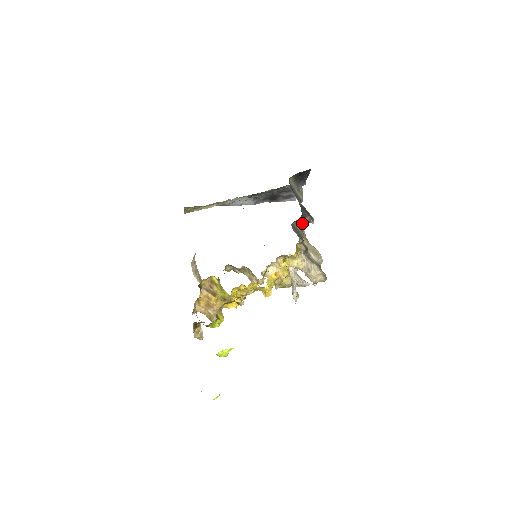
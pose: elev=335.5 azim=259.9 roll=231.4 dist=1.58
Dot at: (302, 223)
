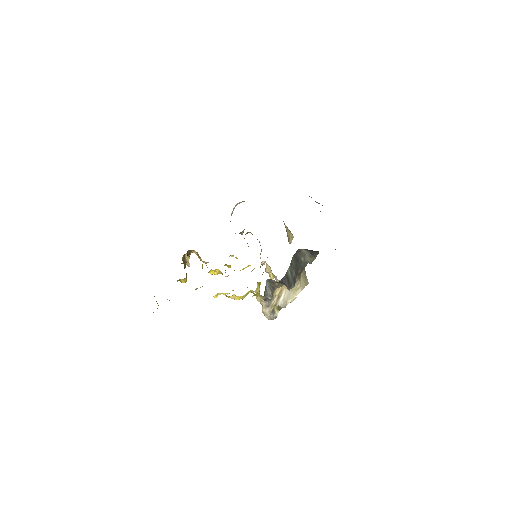
Dot at: occluded
